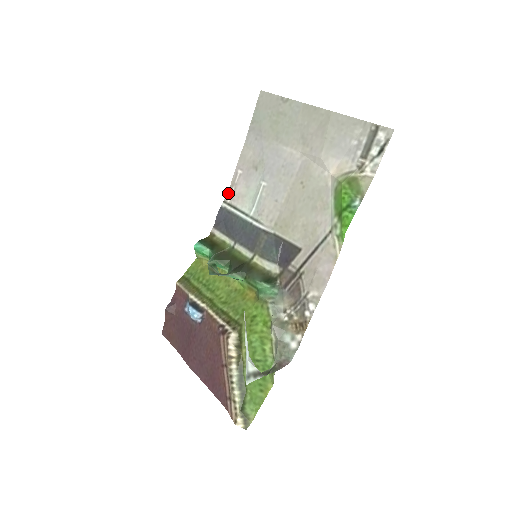
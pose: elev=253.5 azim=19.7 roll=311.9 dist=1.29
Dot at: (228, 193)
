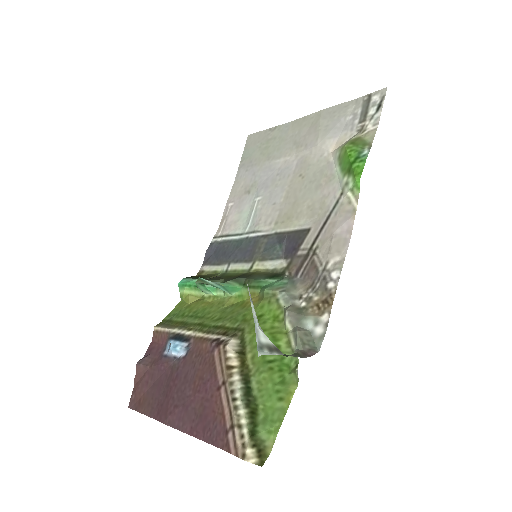
Dot at: (218, 229)
